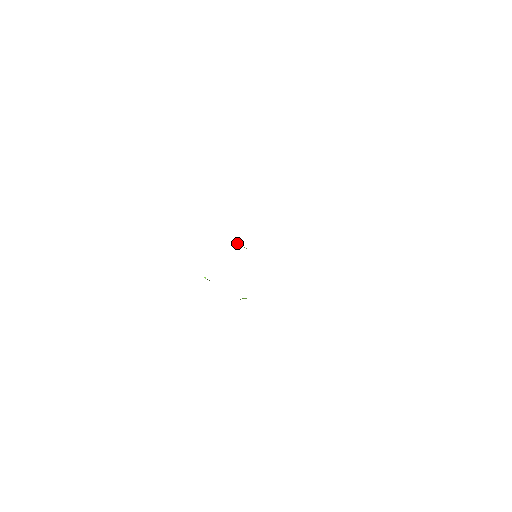
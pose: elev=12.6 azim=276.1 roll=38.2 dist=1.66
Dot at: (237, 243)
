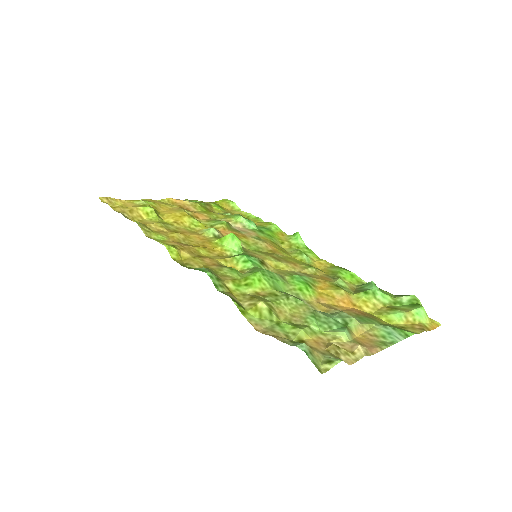
Dot at: (228, 241)
